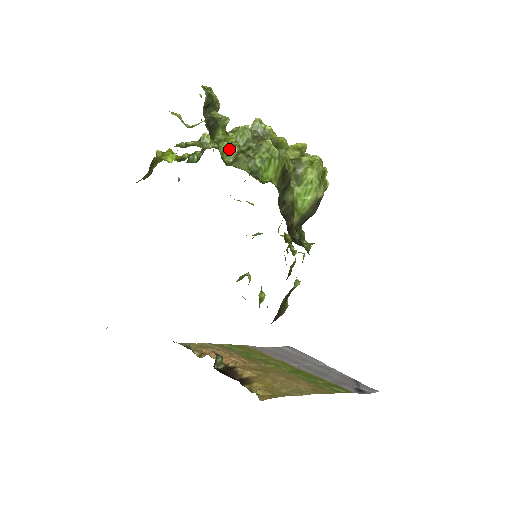
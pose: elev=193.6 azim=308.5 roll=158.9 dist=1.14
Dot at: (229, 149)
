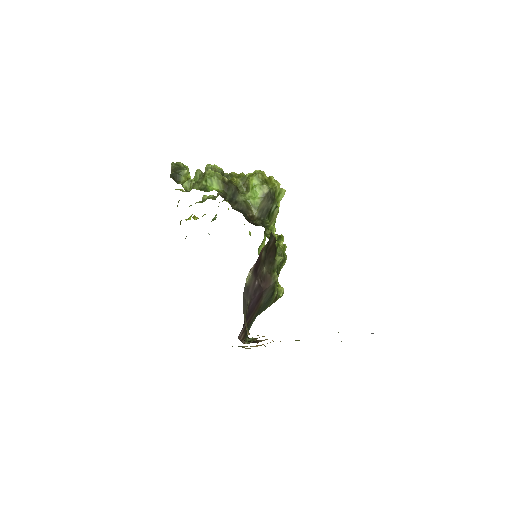
Dot at: (189, 184)
